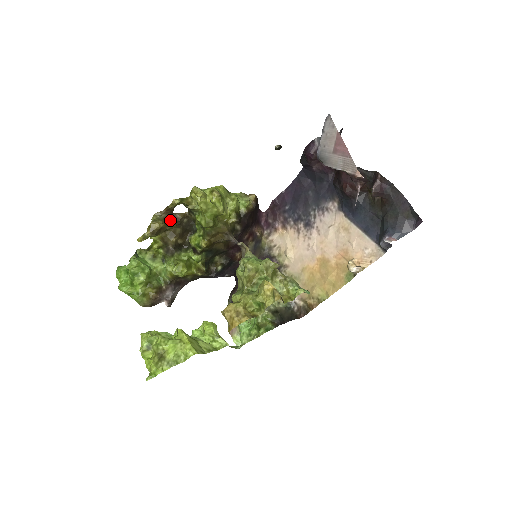
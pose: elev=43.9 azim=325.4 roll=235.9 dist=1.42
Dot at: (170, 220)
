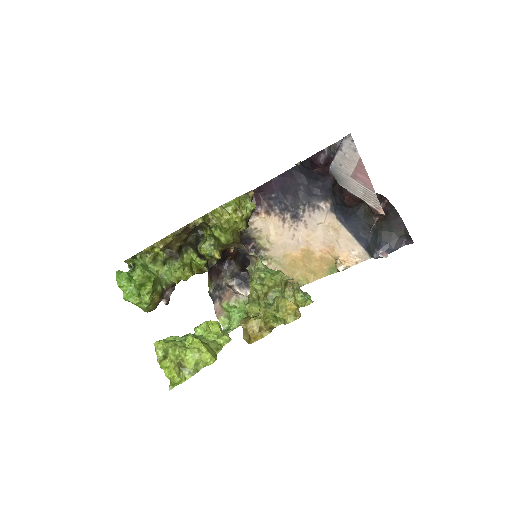
Dot at: (183, 232)
